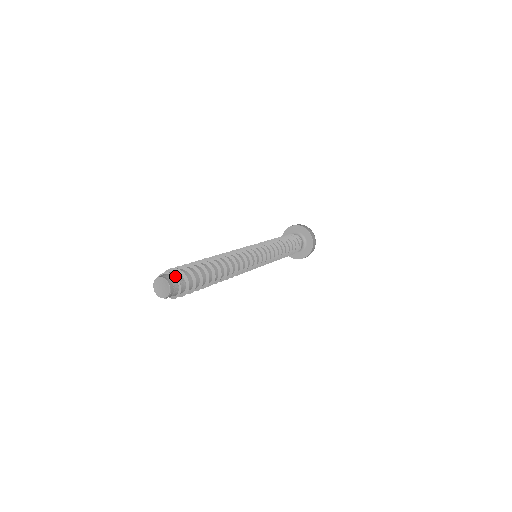
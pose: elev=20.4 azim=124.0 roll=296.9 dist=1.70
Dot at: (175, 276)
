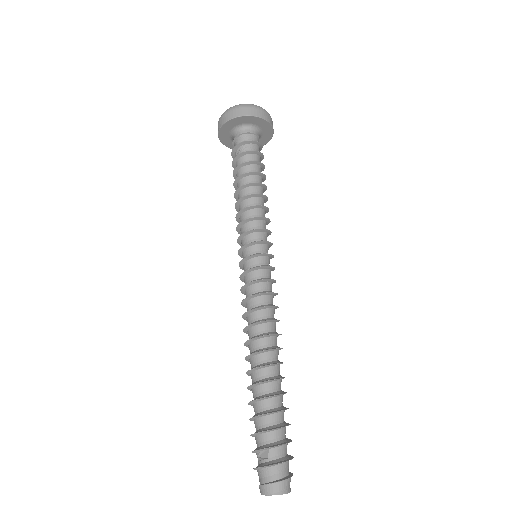
Dot at: occluded
